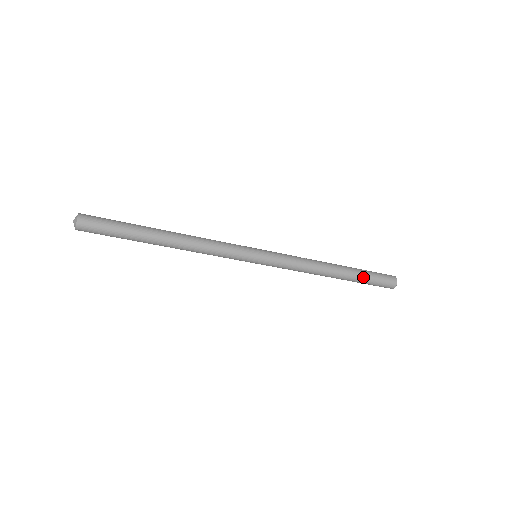
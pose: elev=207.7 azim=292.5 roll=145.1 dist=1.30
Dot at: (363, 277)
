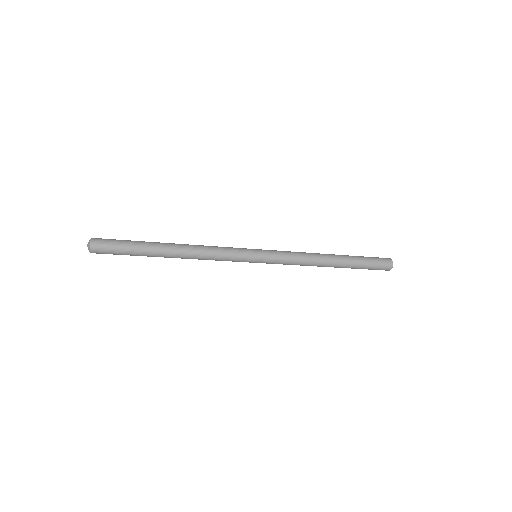
Dot at: (359, 260)
